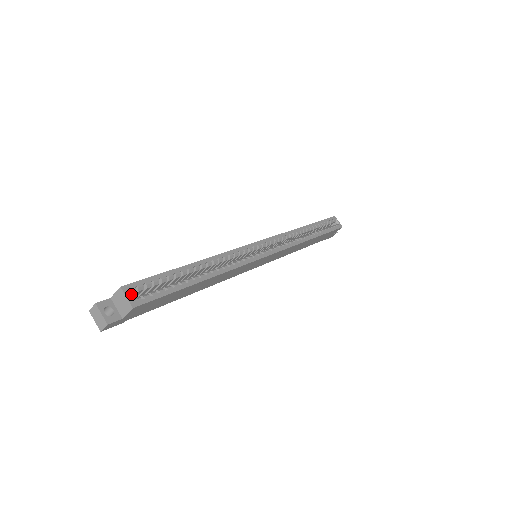
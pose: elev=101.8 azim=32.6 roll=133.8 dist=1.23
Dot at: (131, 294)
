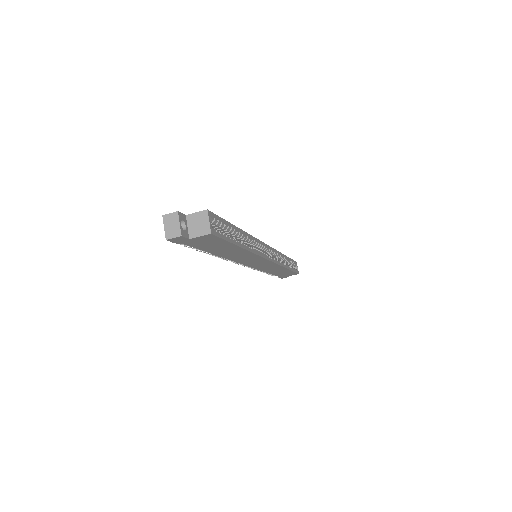
Dot at: occluded
